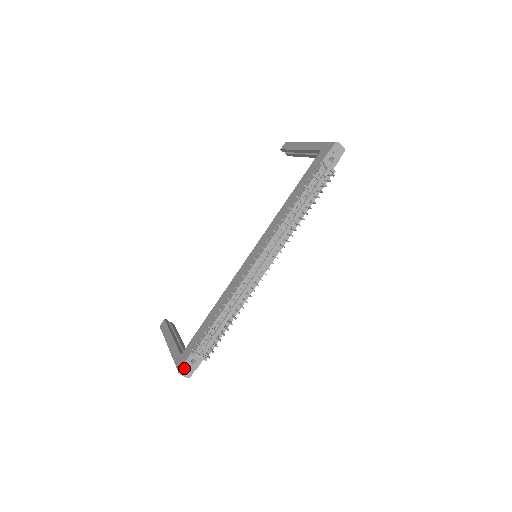
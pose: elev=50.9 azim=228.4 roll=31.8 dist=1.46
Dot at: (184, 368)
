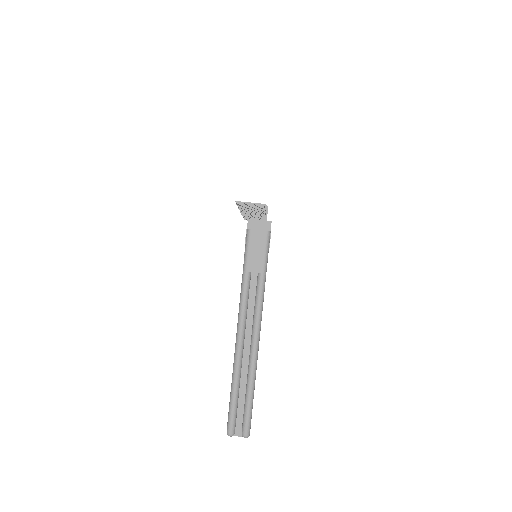
Dot at: occluded
